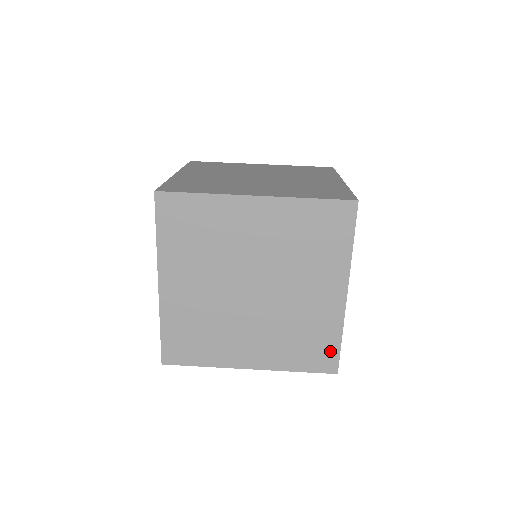
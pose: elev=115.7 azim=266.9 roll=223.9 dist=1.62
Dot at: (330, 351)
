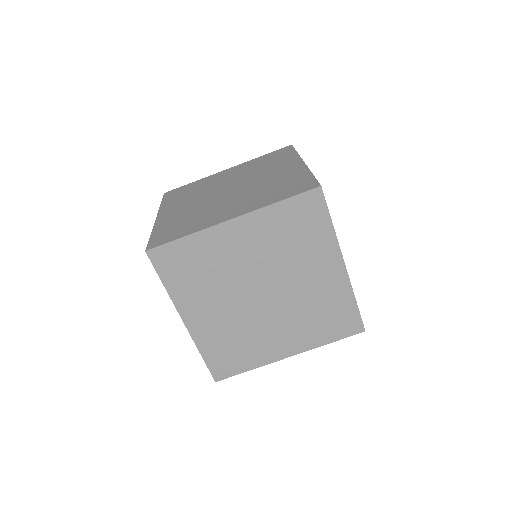
Dot at: occluded
